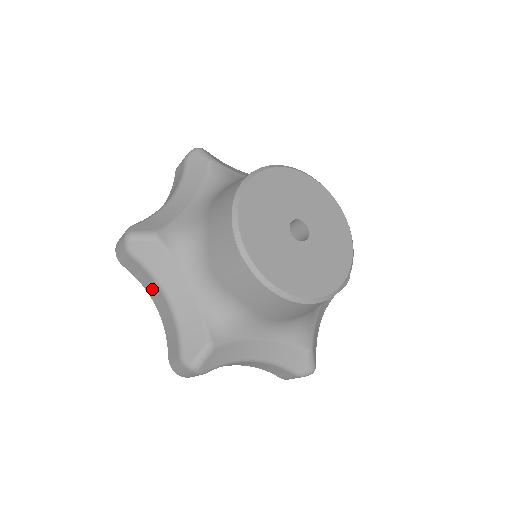
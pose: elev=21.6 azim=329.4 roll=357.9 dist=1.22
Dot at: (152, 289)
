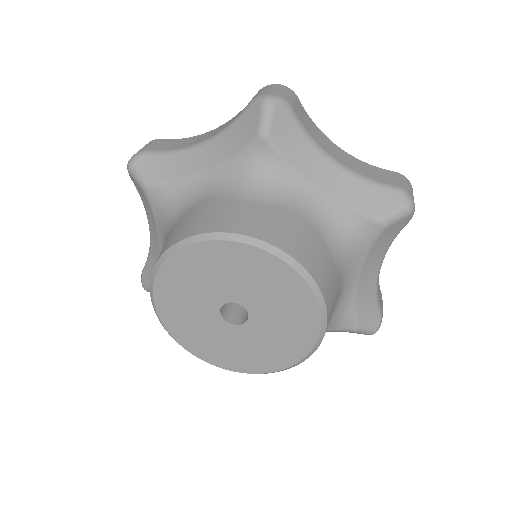
Dot at: occluded
